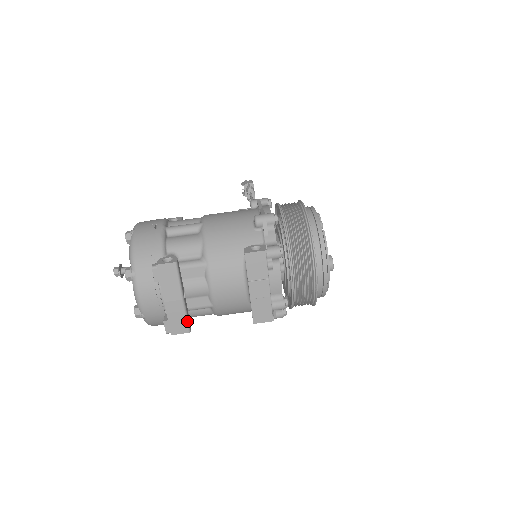
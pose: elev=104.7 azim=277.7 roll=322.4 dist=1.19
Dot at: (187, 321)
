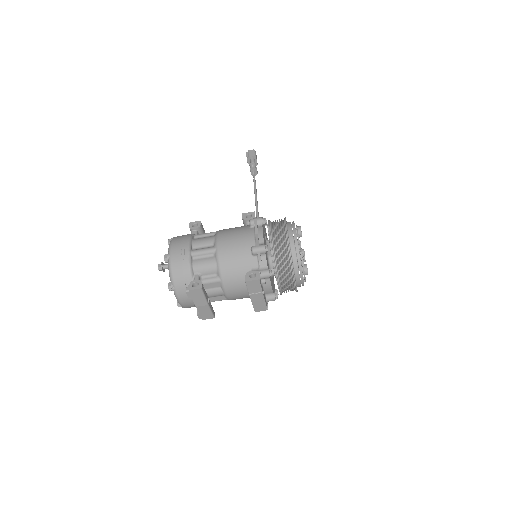
Dot at: (212, 313)
